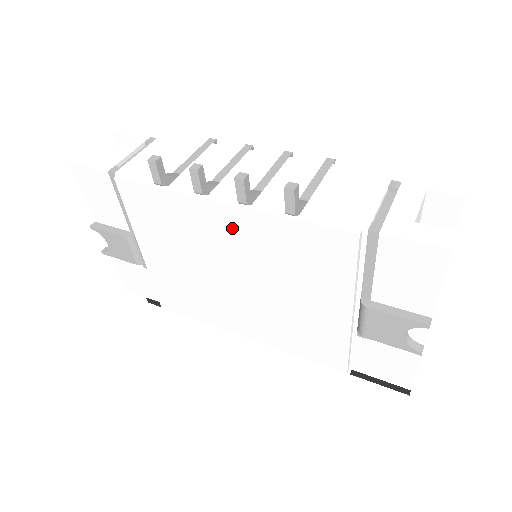
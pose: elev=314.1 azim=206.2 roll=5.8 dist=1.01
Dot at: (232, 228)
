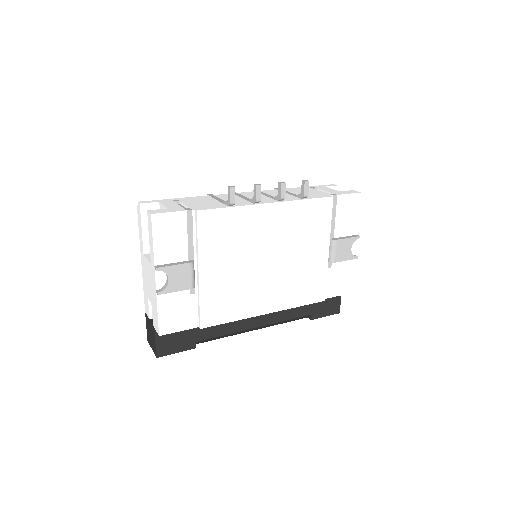
Dot at: (273, 219)
